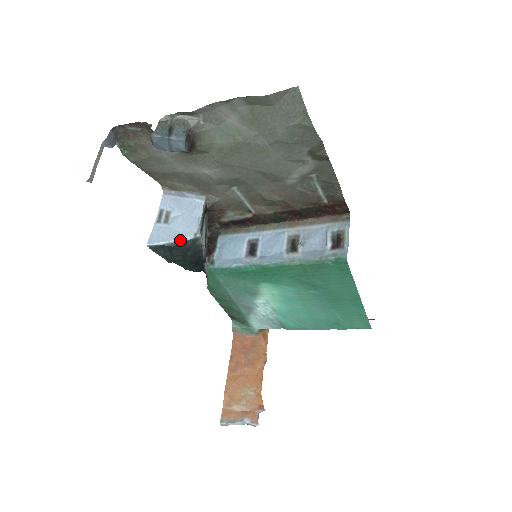
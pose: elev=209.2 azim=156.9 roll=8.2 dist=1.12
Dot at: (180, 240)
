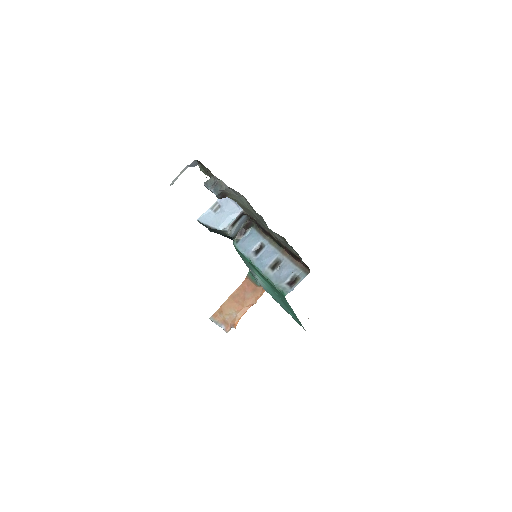
Dot at: (214, 227)
